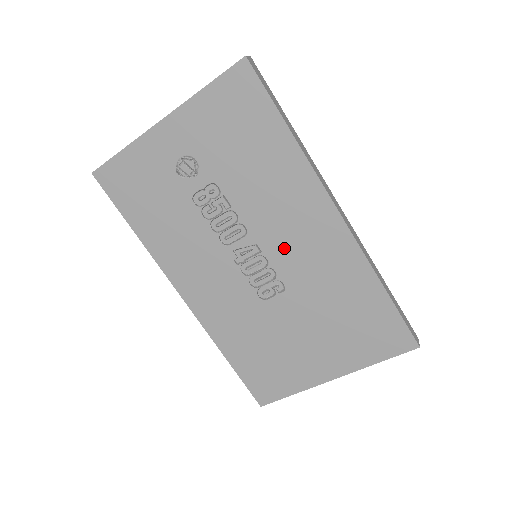
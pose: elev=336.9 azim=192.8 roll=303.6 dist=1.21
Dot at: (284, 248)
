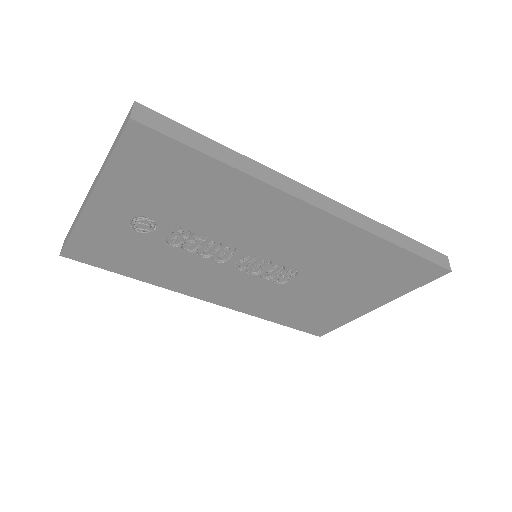
Dot at: (280, 249)
